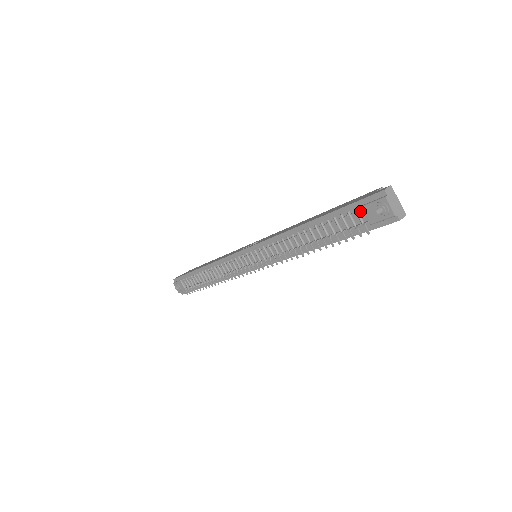
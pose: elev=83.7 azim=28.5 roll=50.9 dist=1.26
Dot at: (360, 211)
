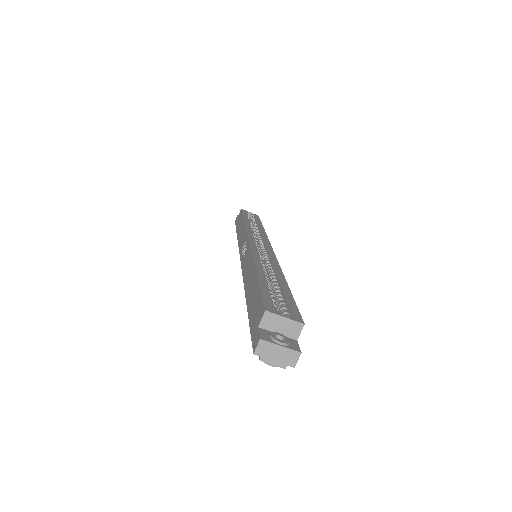
Dot at: occluded
